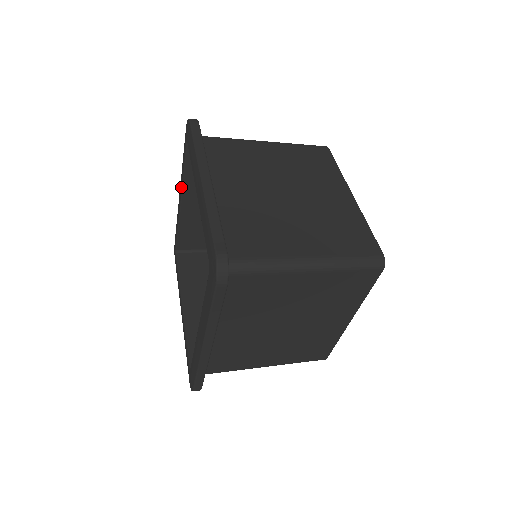
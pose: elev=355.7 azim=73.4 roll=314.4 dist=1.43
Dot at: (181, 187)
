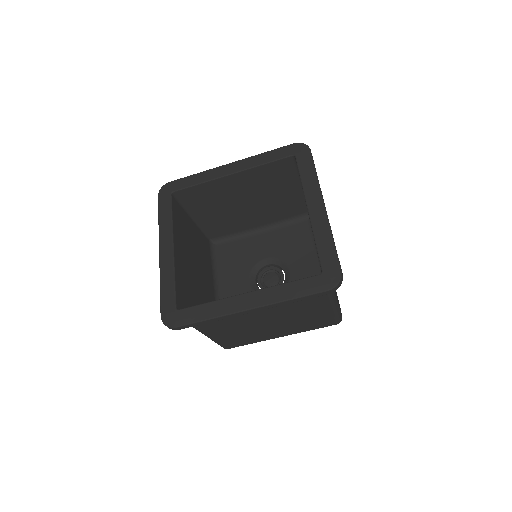
Dot at: (246, 167)
